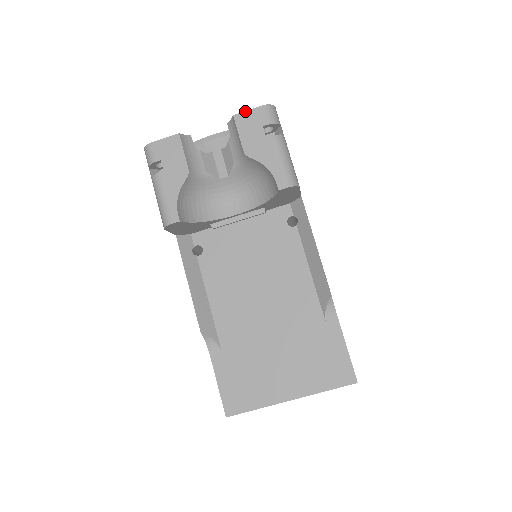
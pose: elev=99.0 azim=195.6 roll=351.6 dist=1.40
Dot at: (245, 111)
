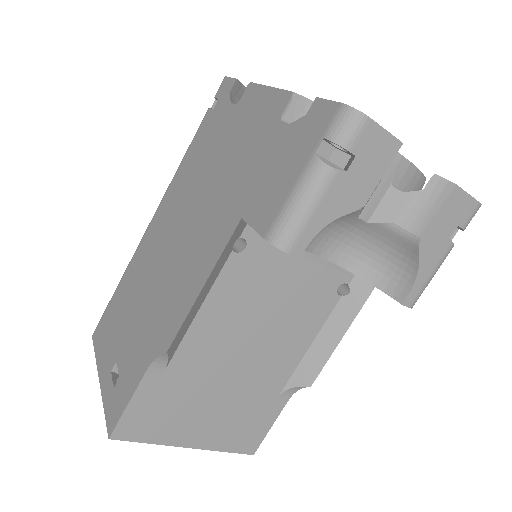
Dot at: (466, 192)
